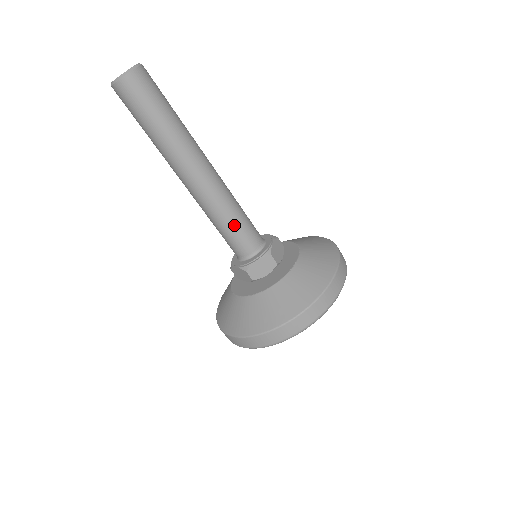
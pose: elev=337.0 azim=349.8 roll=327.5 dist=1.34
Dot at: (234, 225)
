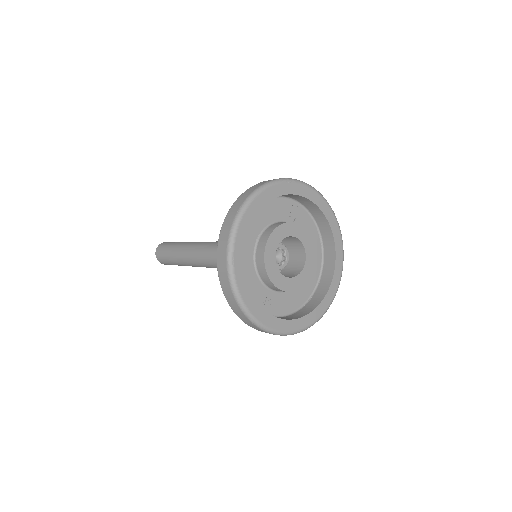
Dot at: occluded
